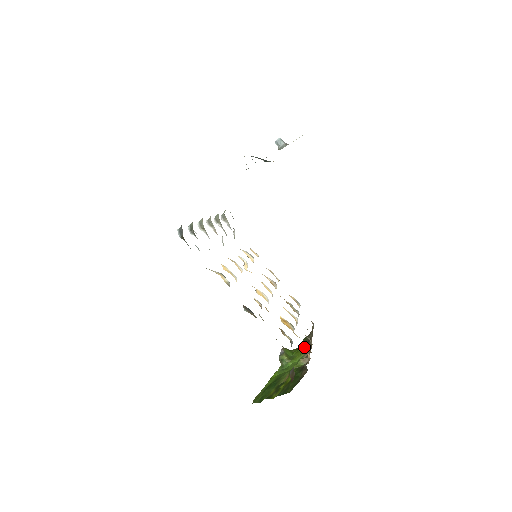
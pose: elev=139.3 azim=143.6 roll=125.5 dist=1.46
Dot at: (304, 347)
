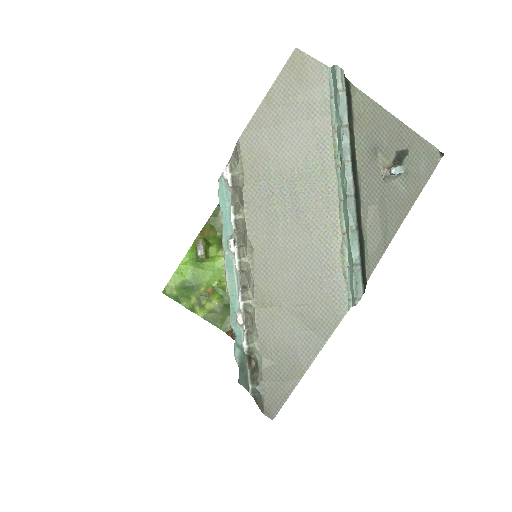
Dot at: (220, 238)
